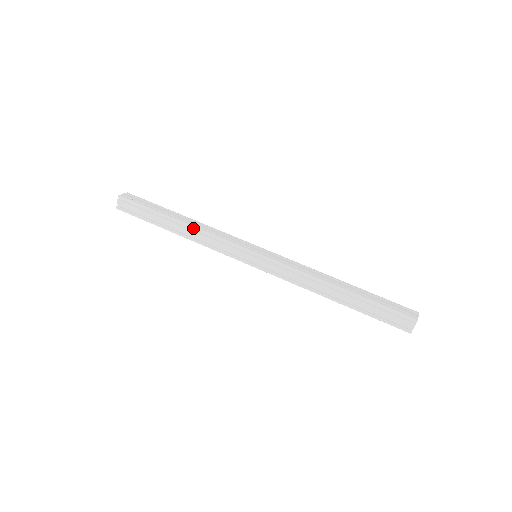
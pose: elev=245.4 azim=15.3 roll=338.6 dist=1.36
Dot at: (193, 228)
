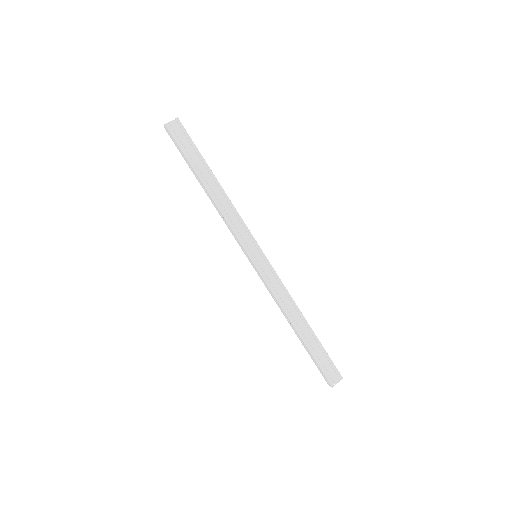
Dot at: (225, 196)
